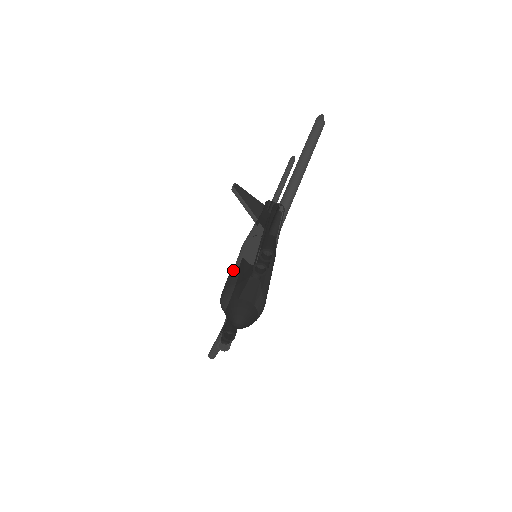
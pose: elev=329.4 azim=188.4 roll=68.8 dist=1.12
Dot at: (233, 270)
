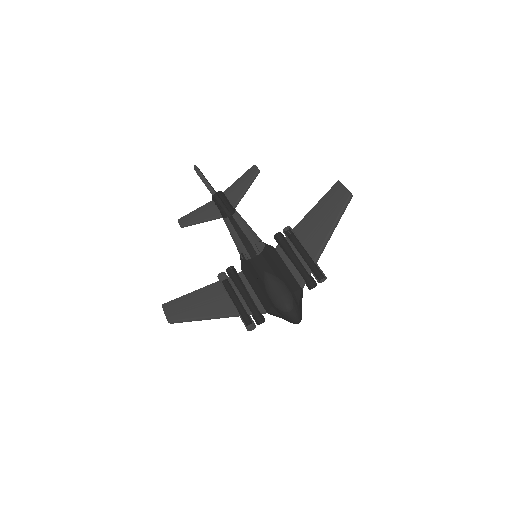
Dot at: (273, 277)
